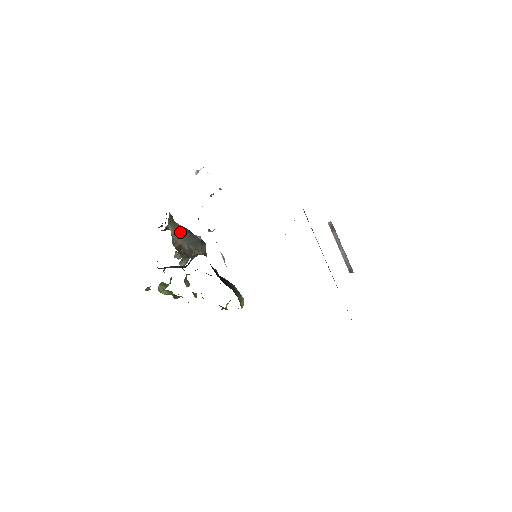
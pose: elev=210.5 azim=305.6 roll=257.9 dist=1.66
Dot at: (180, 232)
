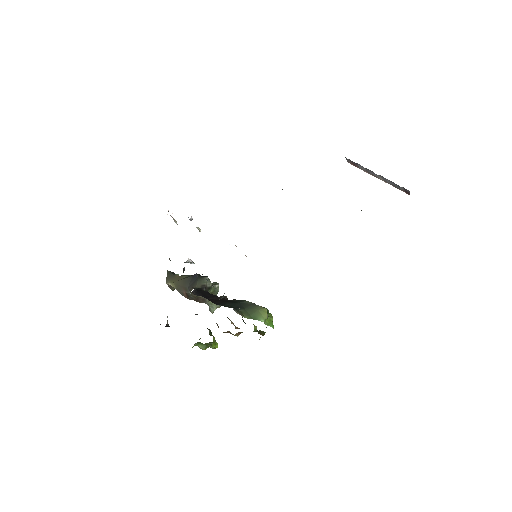
Dot at: (179, 282)
